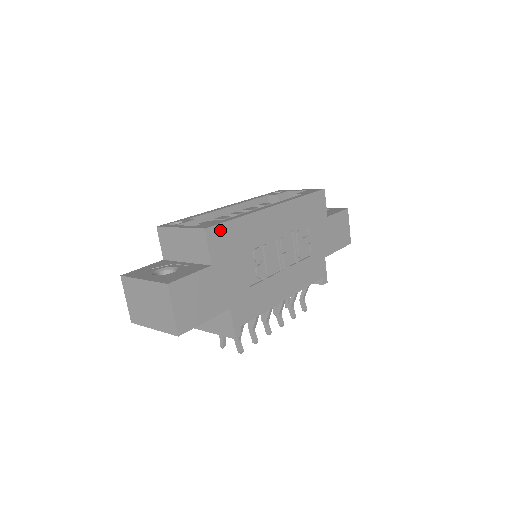
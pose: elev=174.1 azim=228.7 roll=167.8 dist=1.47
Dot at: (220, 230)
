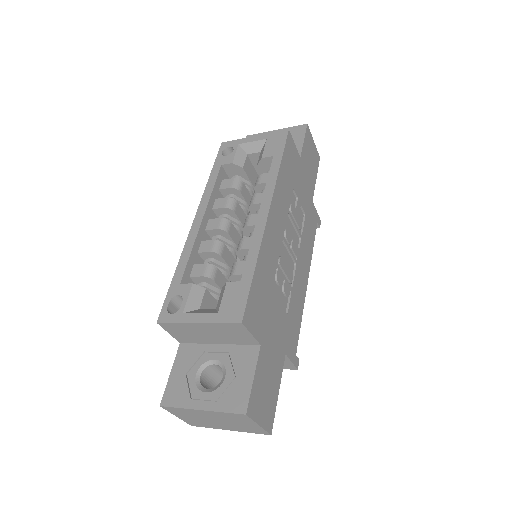
Dot at: (250, 304)
